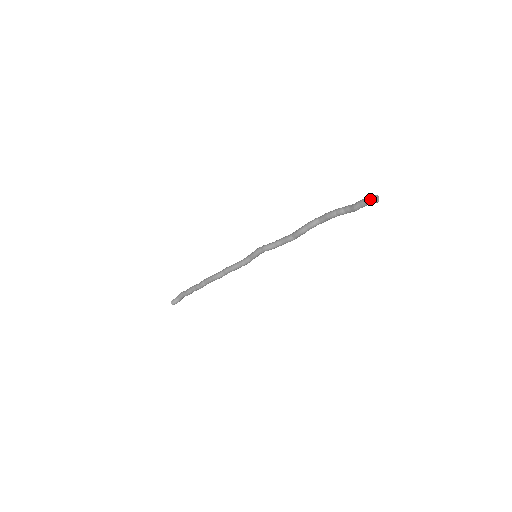
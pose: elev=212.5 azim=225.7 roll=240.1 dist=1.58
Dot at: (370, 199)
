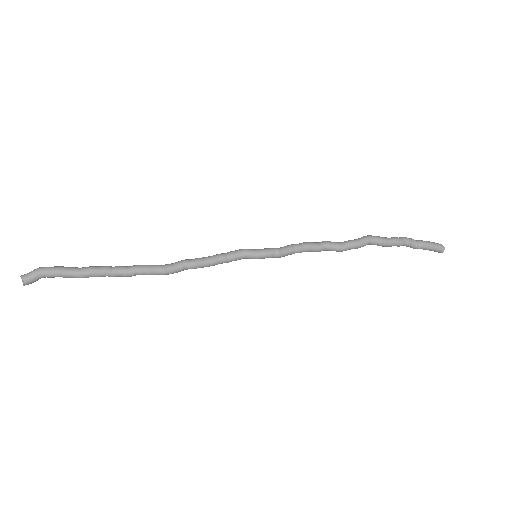
Dot at: (437, 251)
